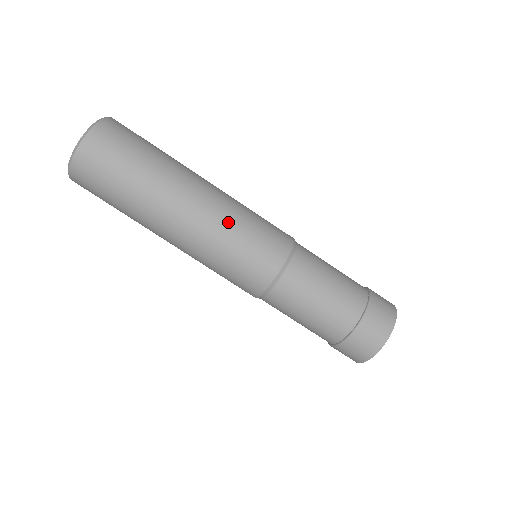
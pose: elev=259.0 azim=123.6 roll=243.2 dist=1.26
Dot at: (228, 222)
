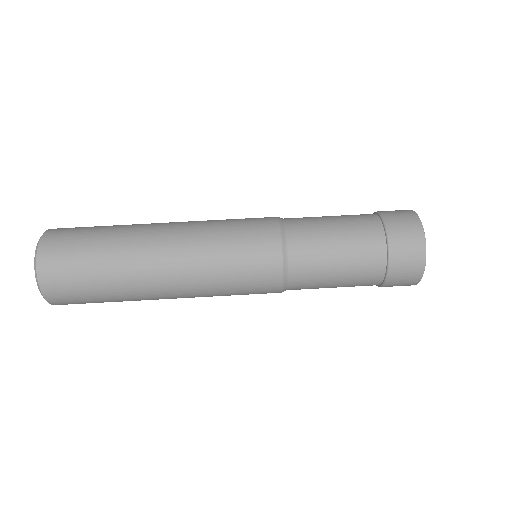
Dot at: (207, 257)
